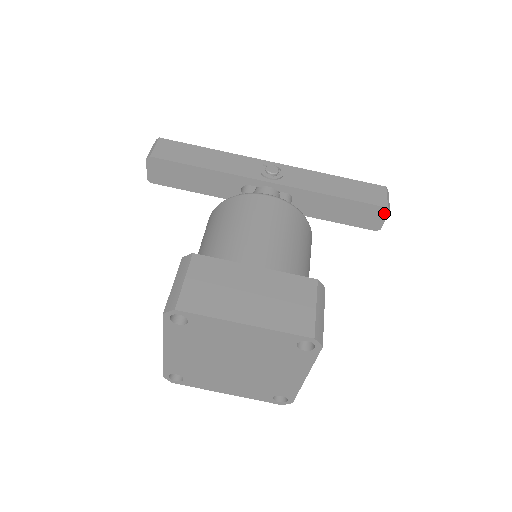
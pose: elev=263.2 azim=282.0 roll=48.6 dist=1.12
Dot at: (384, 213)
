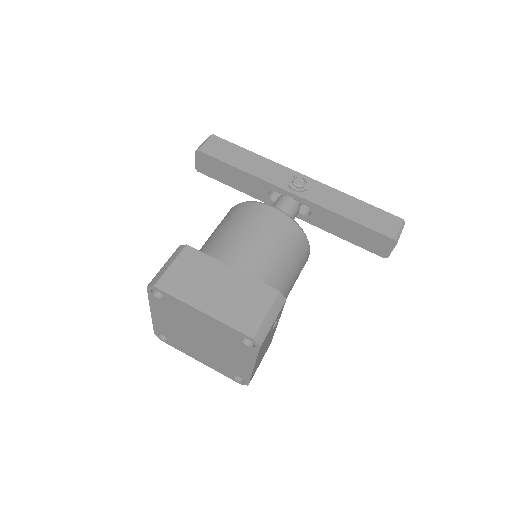
Dot at: (391, 244)
